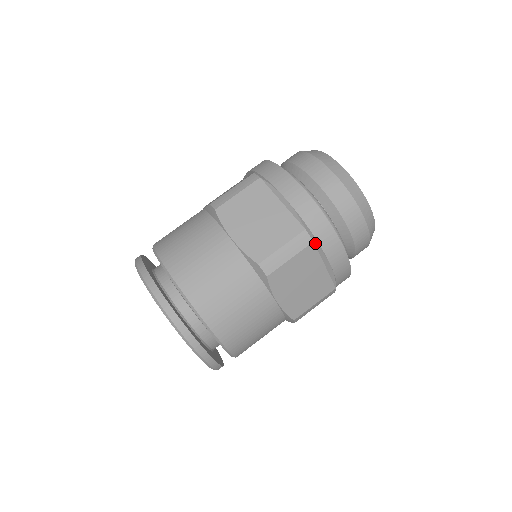
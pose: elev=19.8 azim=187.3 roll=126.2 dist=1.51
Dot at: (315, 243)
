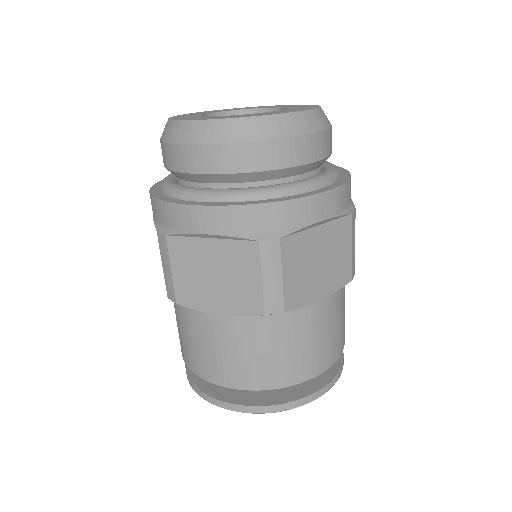
Dot at: occluded
